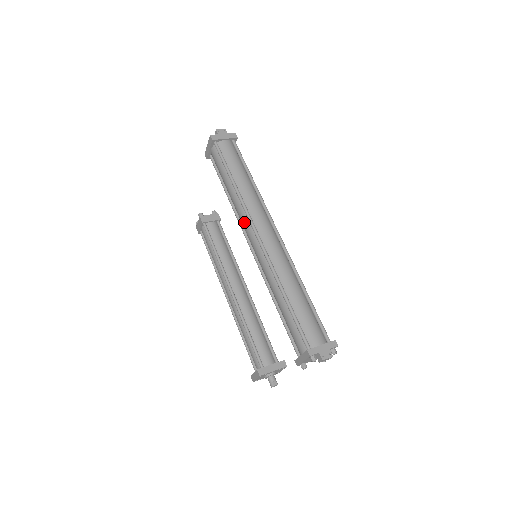
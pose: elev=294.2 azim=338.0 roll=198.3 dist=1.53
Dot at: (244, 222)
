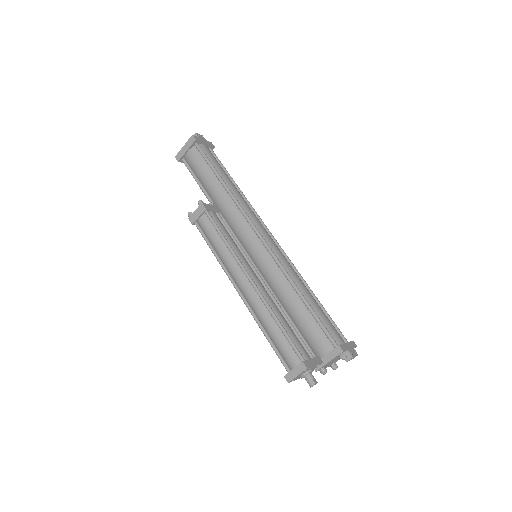
Dot at: (238, 222)
